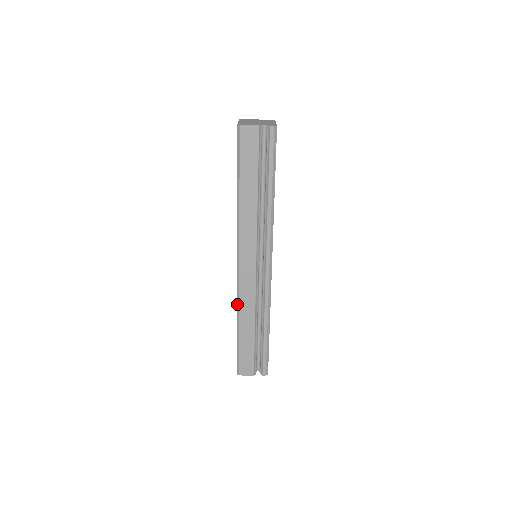
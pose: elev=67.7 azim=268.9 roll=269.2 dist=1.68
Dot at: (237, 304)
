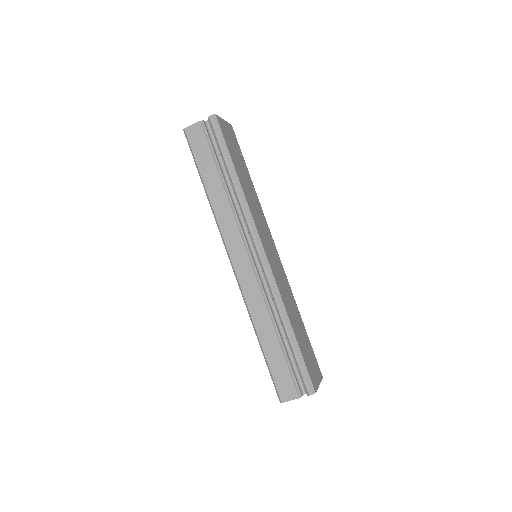
Dot at: (247, 310)
